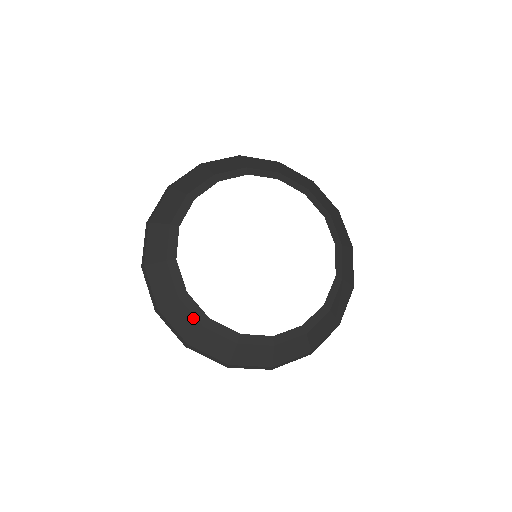
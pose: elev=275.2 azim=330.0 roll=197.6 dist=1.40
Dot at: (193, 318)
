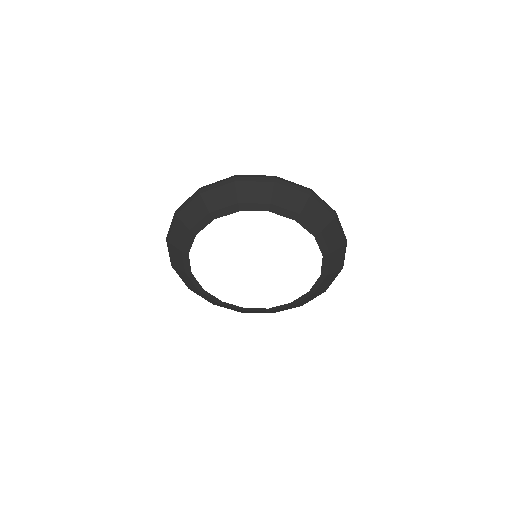
Dot at: (193, 284)
